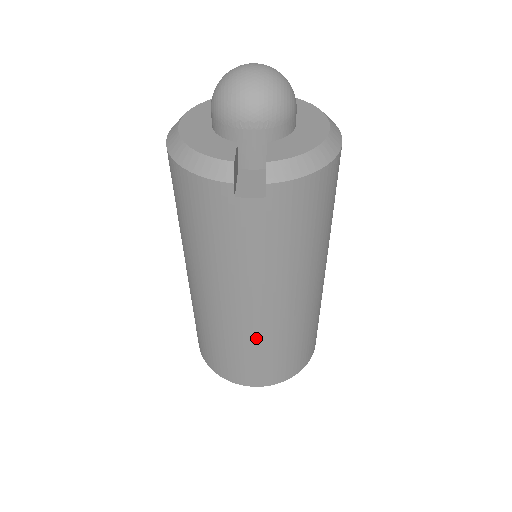
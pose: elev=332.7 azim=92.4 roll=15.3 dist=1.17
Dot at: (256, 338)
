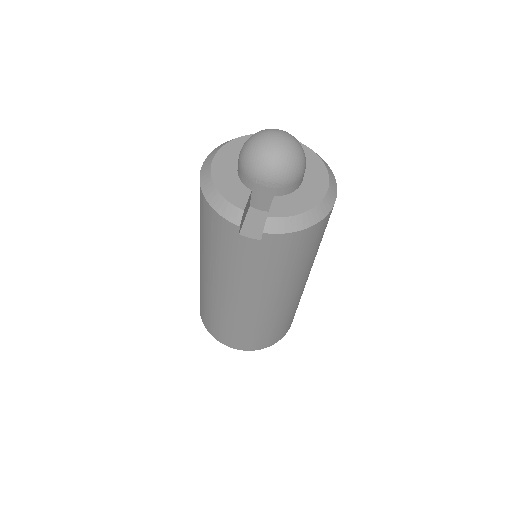
Dot at: (240, 320)
